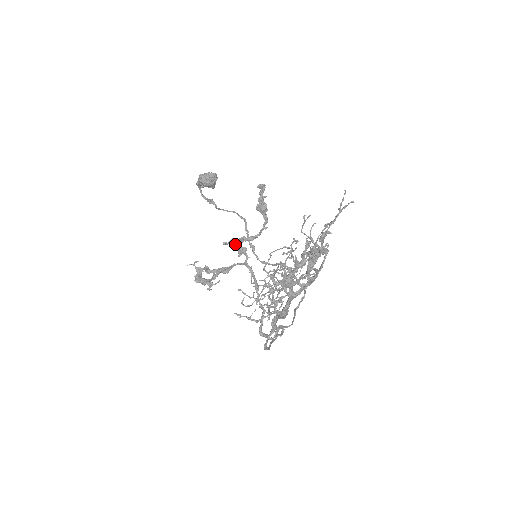
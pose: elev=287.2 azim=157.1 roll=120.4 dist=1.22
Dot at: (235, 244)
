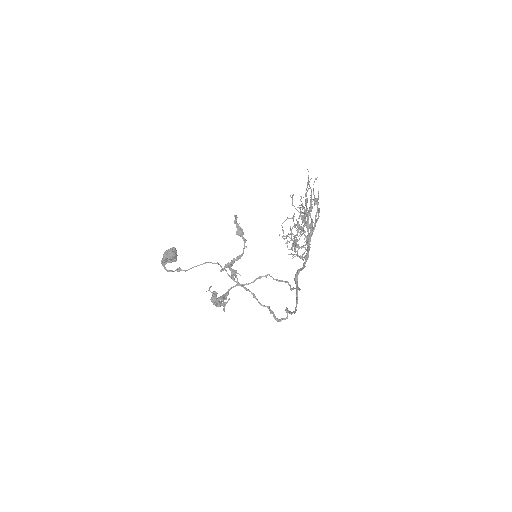
Dot at: (229, 267)
